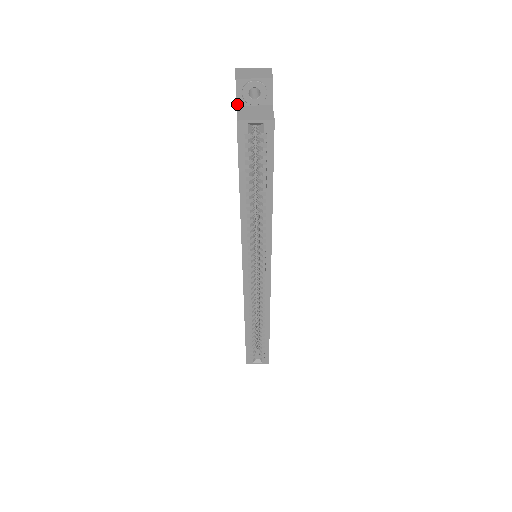
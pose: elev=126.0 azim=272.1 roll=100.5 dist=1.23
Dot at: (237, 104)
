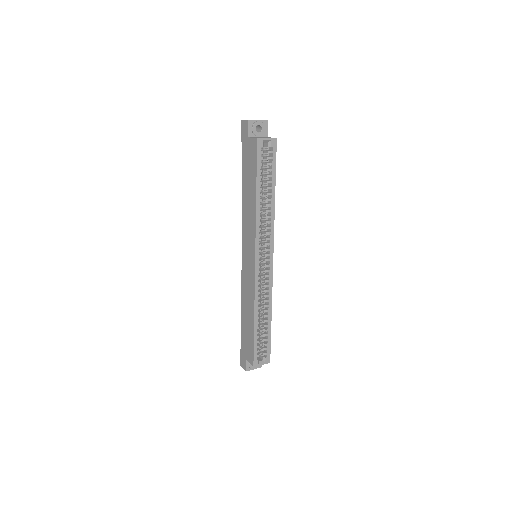
Dot at: (249, 136)
